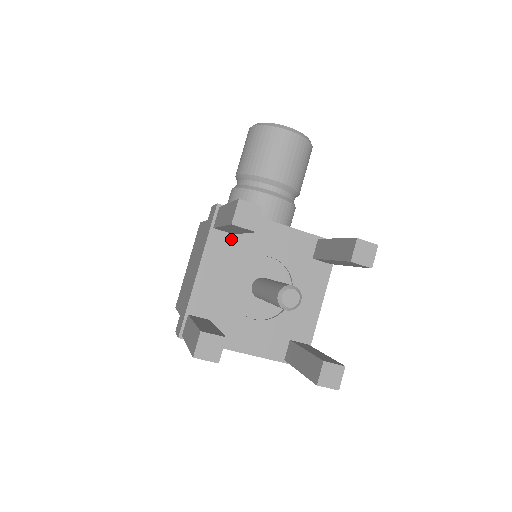
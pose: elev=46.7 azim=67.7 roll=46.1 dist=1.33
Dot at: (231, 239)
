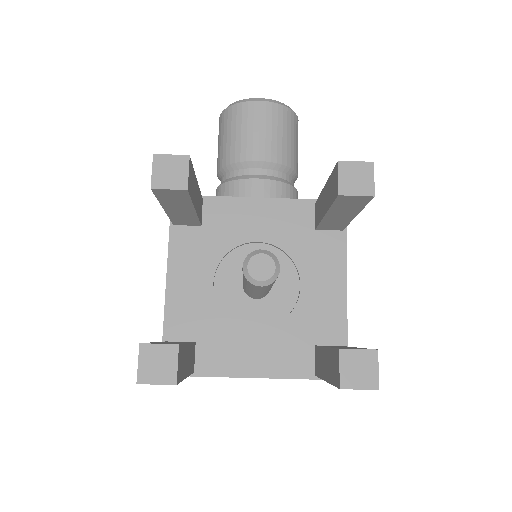
Dot at: (199, 233)
